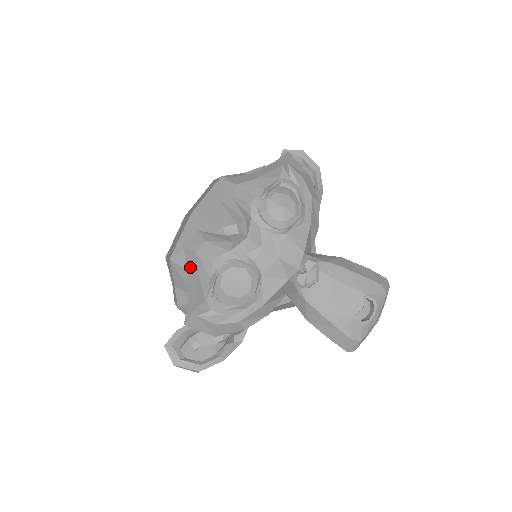
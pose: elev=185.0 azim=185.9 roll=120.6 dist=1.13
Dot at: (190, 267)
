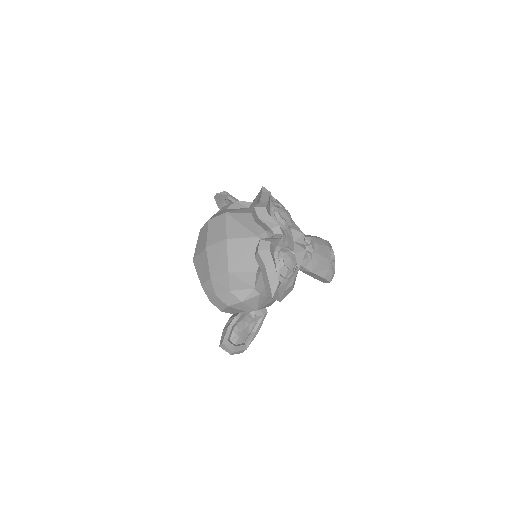
Dot at: (266, 261)
